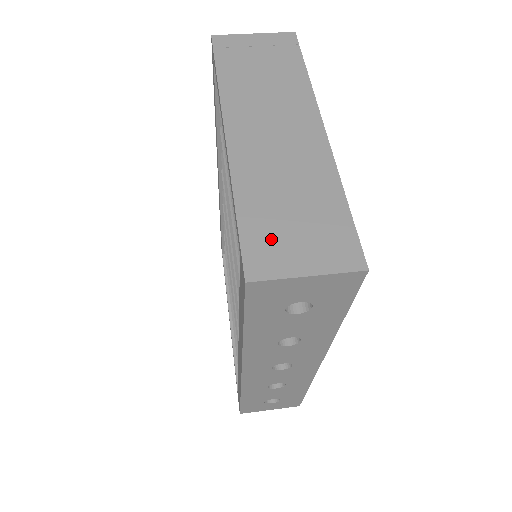
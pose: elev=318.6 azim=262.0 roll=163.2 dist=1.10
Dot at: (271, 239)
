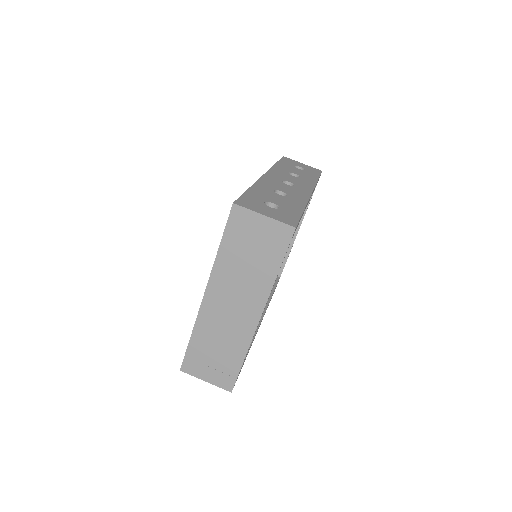
Dot at: (199, 360)
